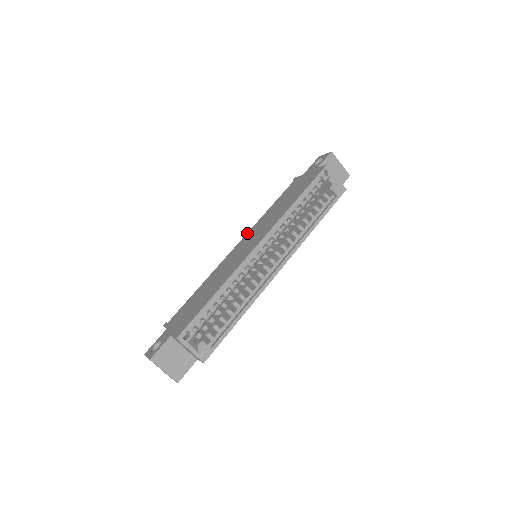
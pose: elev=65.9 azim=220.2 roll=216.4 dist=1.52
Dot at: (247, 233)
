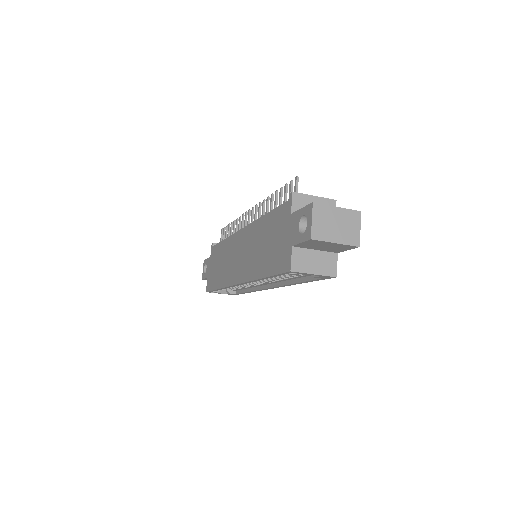
Dot at: (247, 226)
